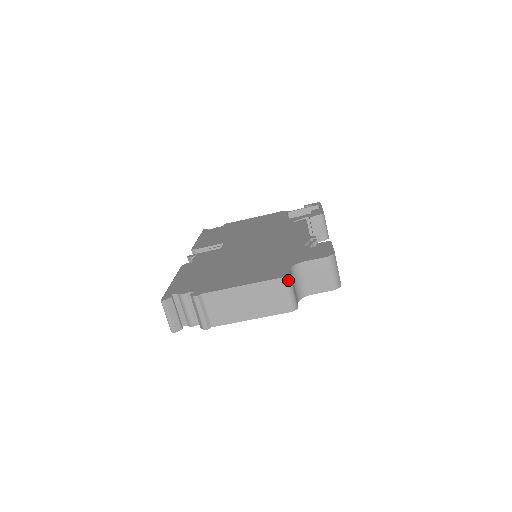
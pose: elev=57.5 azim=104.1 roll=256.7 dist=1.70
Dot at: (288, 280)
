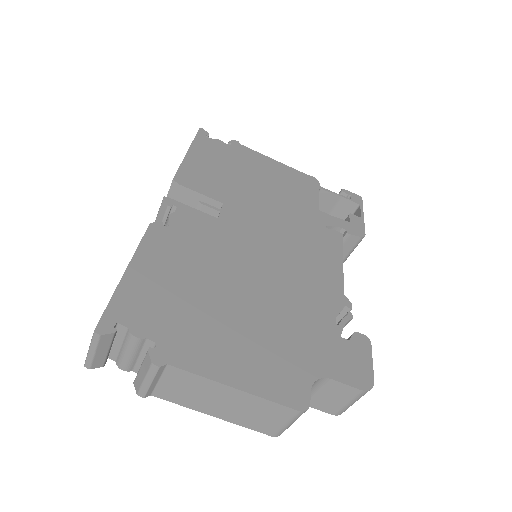
Dot at: occluded
